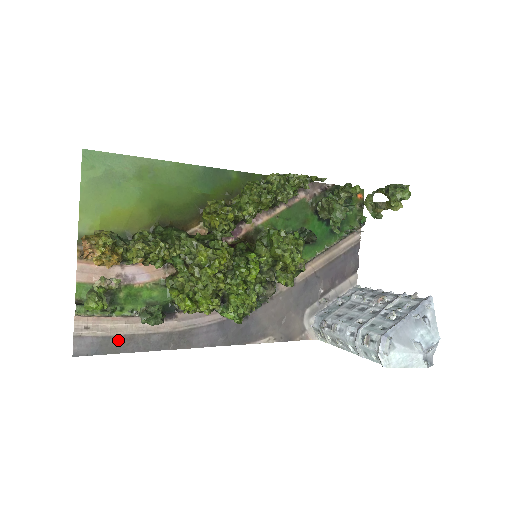
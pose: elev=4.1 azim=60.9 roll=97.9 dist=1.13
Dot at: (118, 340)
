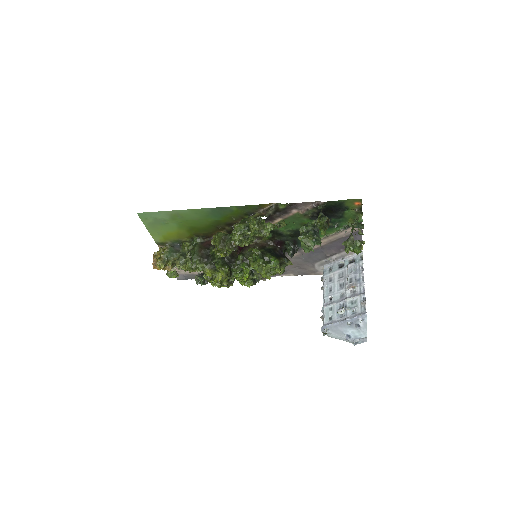
Dot at: occluded
